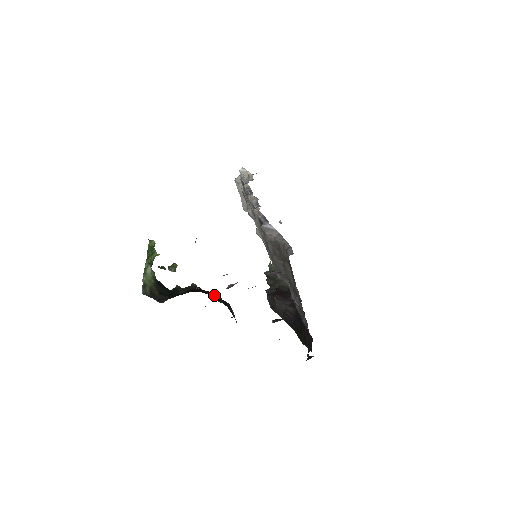
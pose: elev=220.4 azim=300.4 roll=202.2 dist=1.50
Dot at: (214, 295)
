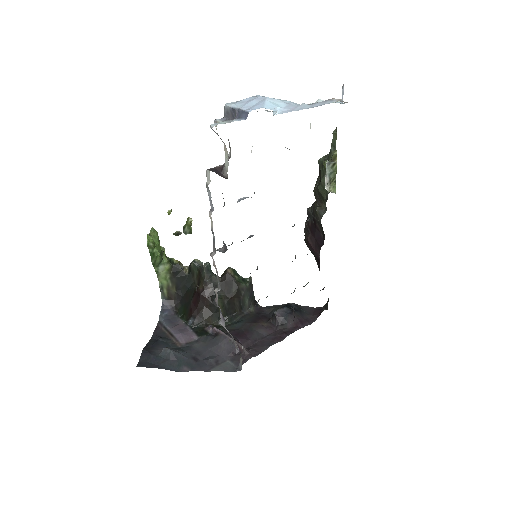
Dot at: (212, 310)
